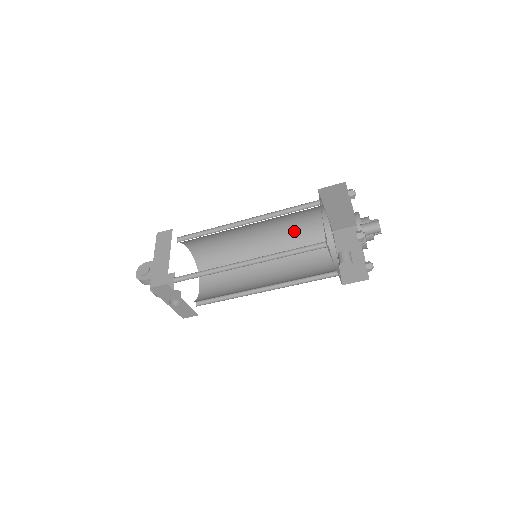
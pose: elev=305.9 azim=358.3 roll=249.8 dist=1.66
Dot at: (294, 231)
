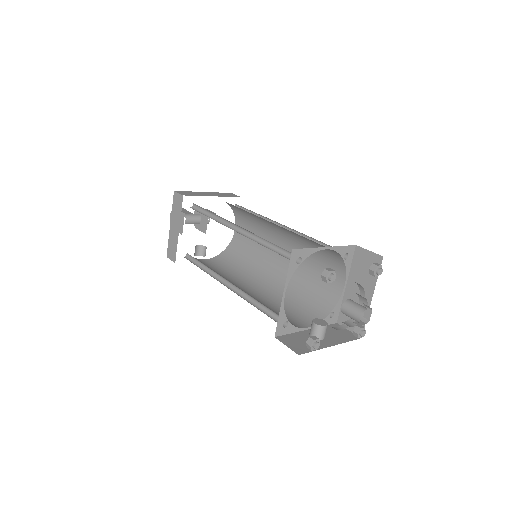
Dot at: occluded
